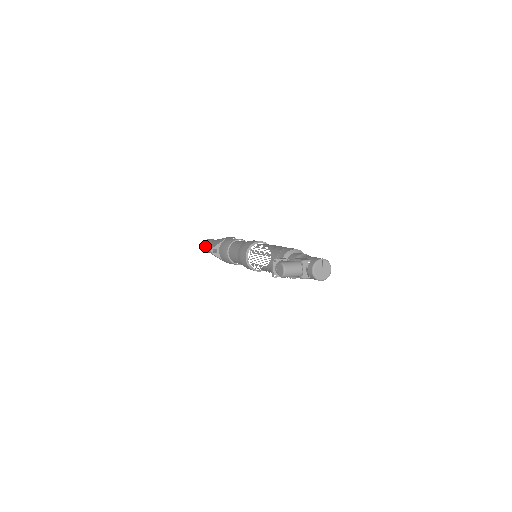
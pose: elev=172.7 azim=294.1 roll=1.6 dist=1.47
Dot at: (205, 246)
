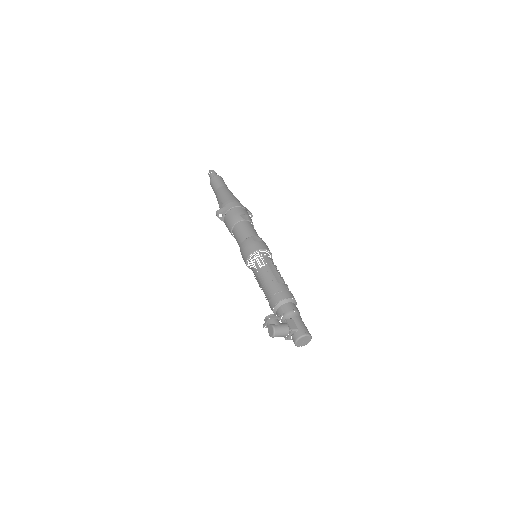
Dot at: (212, 185)
